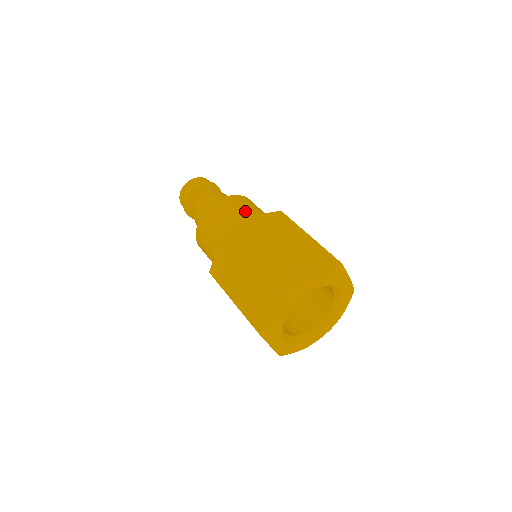
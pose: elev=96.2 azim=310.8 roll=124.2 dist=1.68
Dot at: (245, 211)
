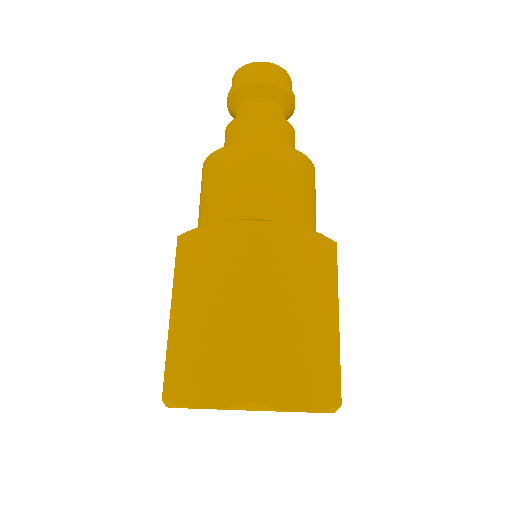
Dot at: (294, 196)
